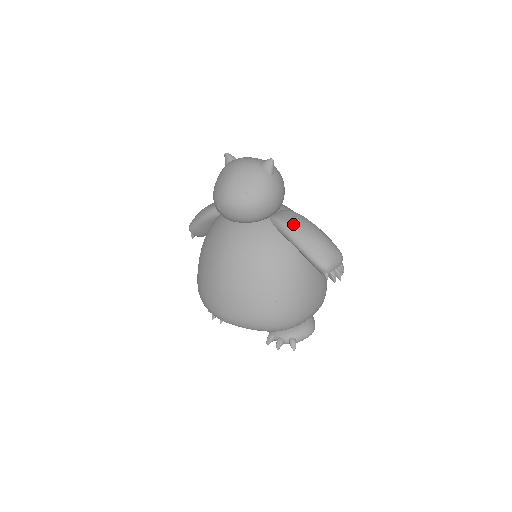
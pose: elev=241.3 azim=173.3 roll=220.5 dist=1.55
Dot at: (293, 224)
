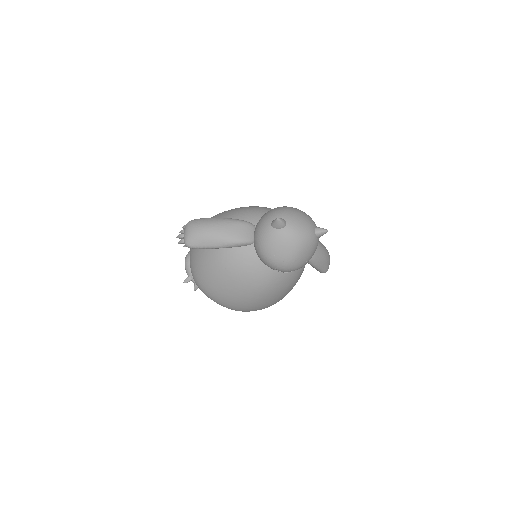
Dot at: (316, 255)
